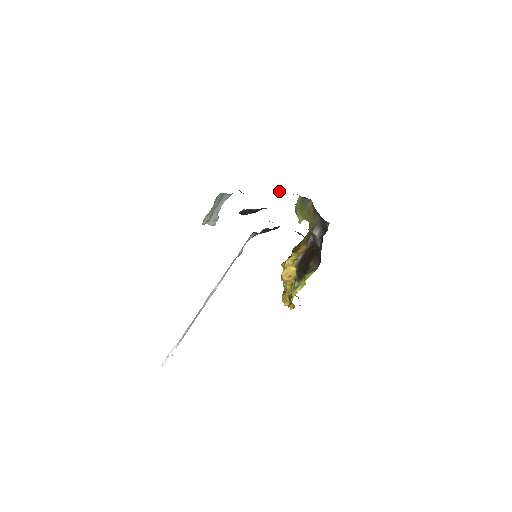
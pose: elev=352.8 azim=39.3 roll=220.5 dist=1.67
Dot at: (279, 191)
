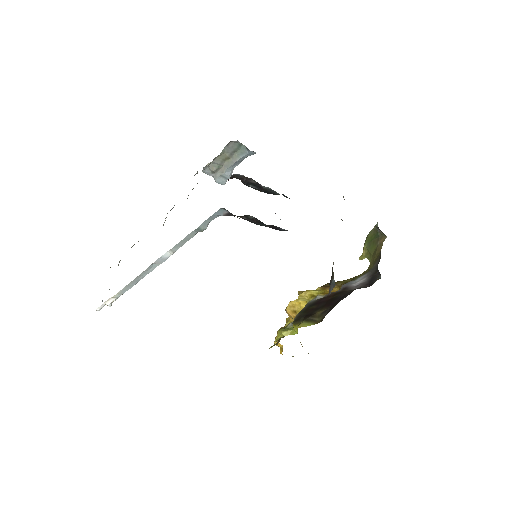
Dot at: (343, 196)
